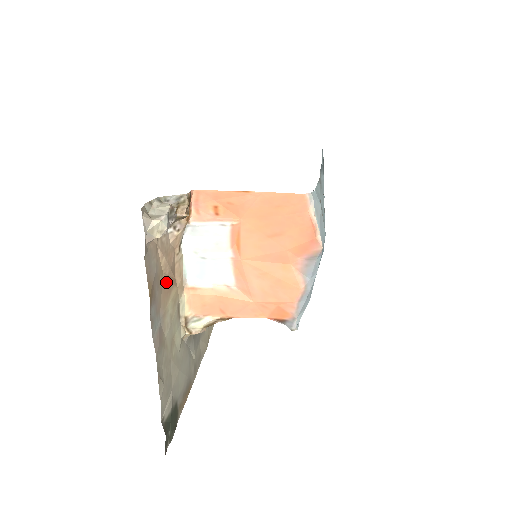
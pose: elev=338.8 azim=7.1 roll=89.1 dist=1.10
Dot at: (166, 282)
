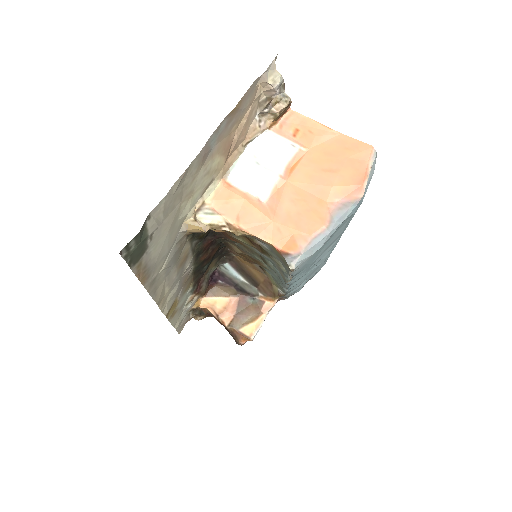
Dot at: (230, 141)
